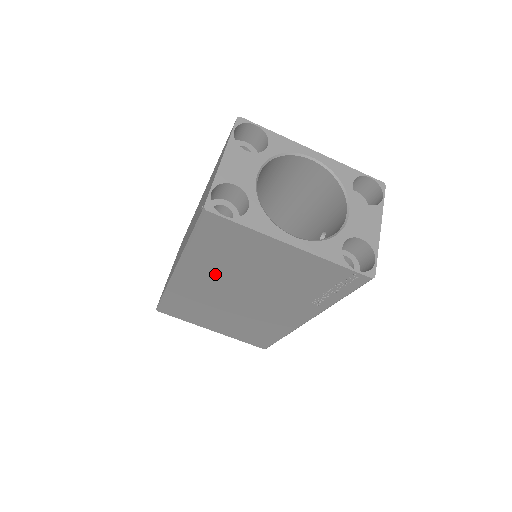
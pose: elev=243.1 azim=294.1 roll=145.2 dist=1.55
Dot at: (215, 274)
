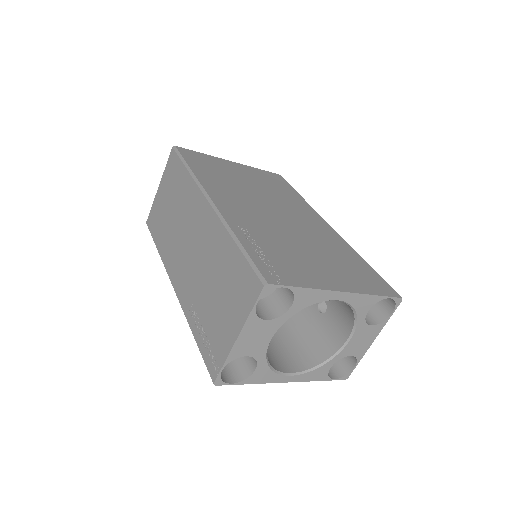
Dot at: occluded
